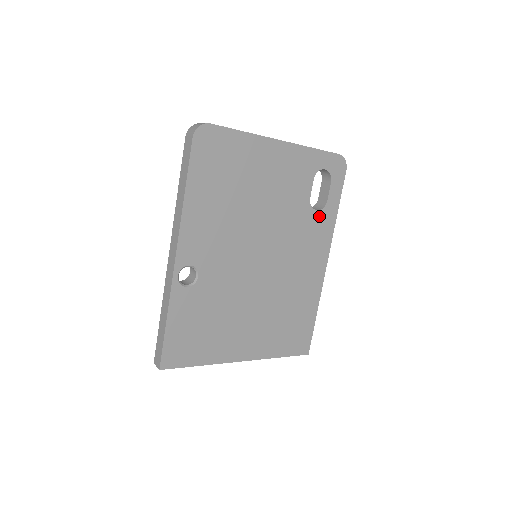
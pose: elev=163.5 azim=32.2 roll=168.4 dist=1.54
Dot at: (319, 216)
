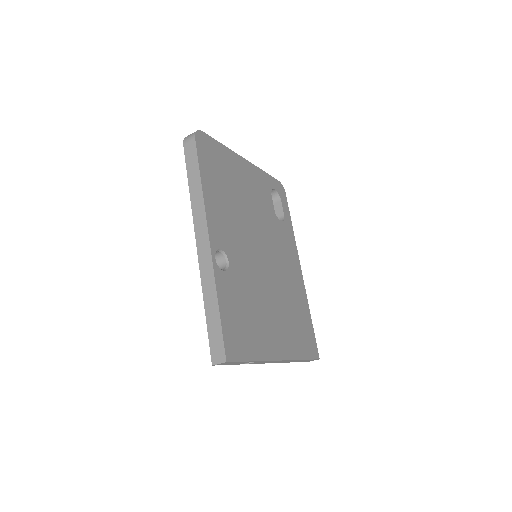
Dot at: (284, 226)
